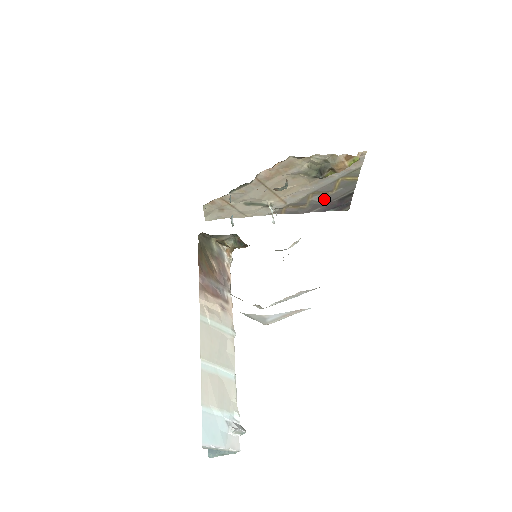
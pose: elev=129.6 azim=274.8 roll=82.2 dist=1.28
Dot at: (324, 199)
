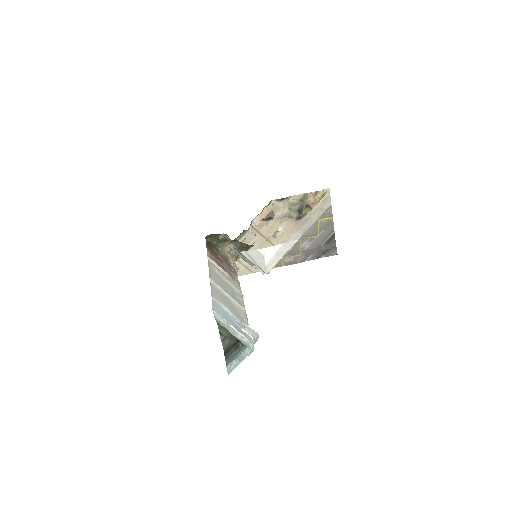
Dot at: (312, 244)
